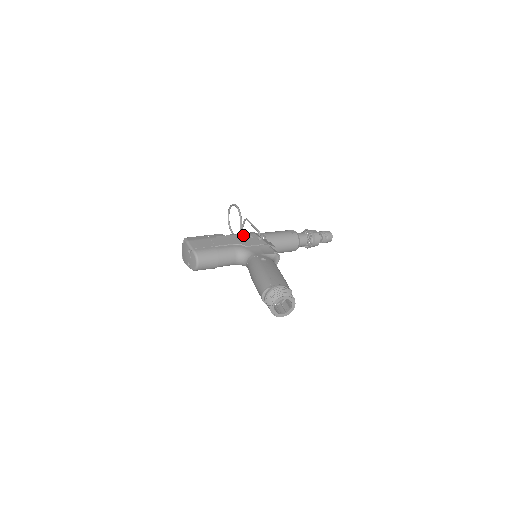
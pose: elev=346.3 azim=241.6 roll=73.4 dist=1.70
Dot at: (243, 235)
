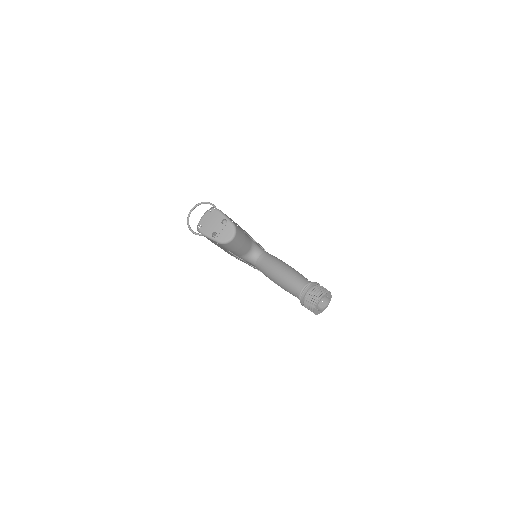
Dot at: occluded
